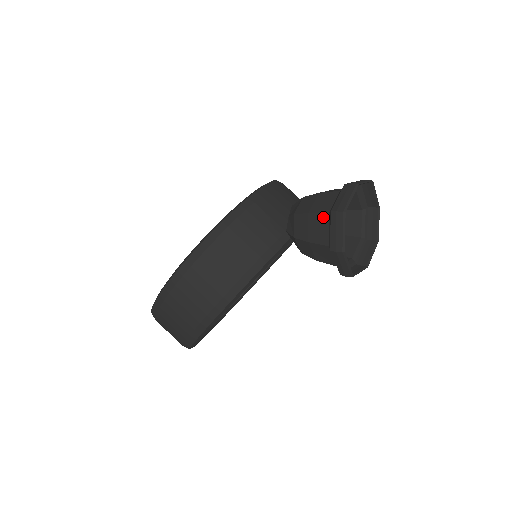
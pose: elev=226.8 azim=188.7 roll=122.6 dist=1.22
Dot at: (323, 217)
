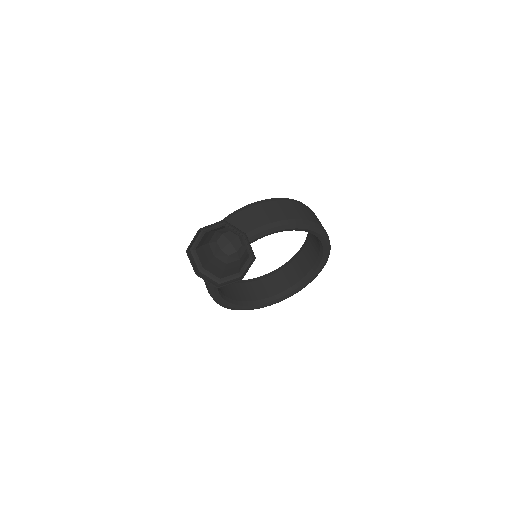
Dot at: (197, 250)
